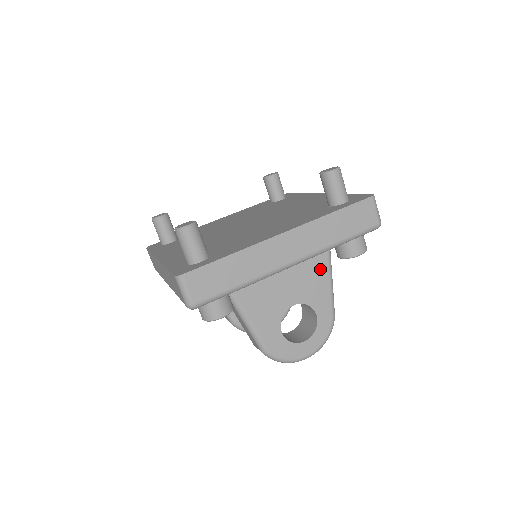
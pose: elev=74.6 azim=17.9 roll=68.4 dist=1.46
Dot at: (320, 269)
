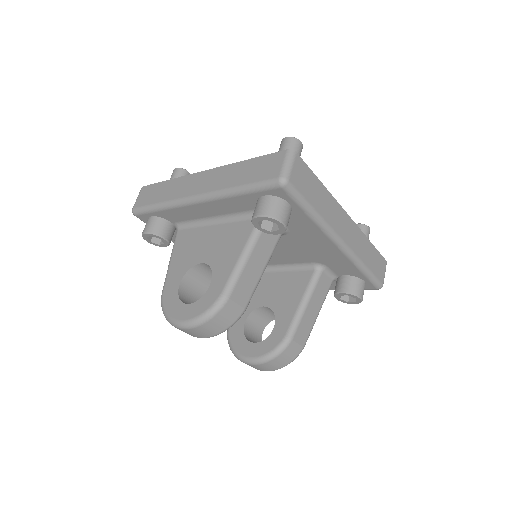
Dot at: (240, 238)
